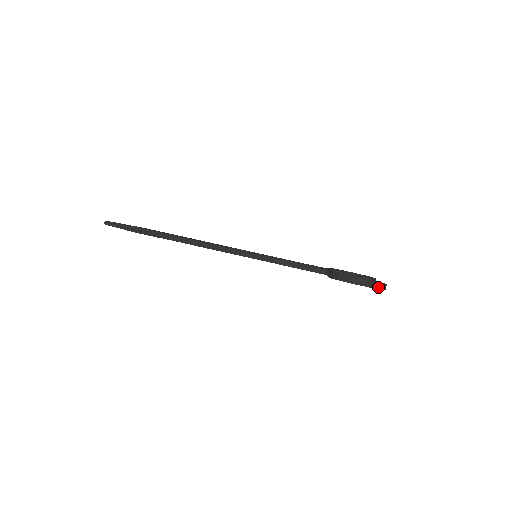
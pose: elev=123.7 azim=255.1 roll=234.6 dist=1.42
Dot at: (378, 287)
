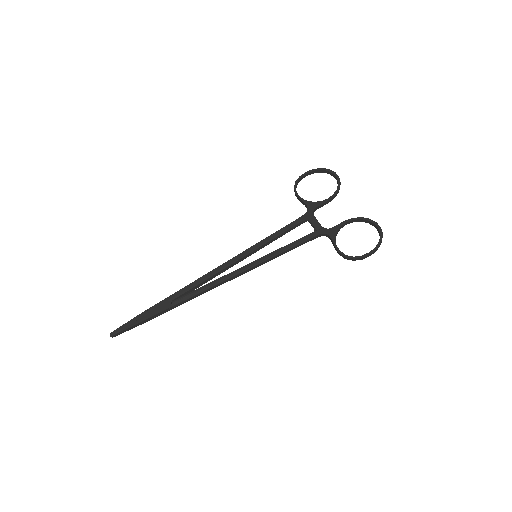
Dot at: occluded
